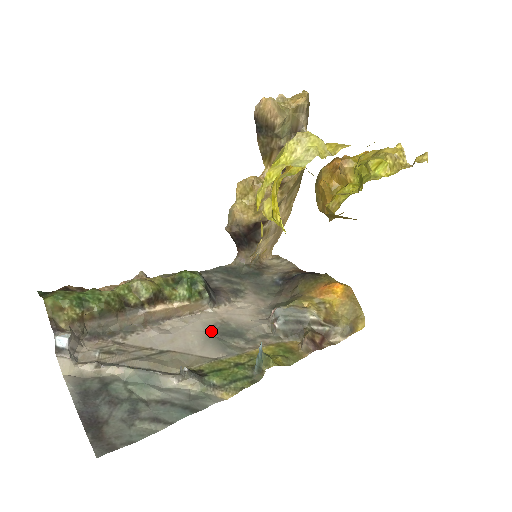
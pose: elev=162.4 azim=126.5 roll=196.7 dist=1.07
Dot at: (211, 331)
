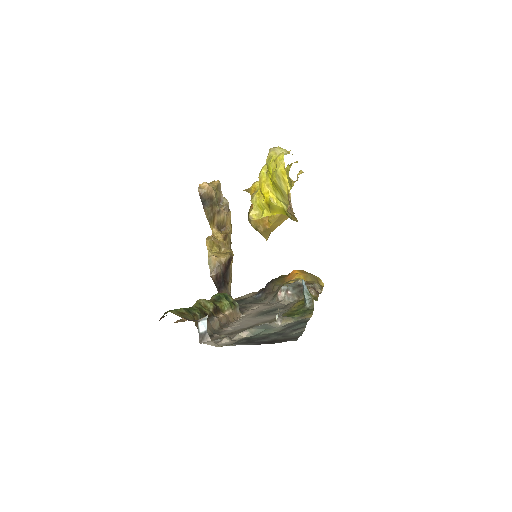
Dot at: (259, 315)
